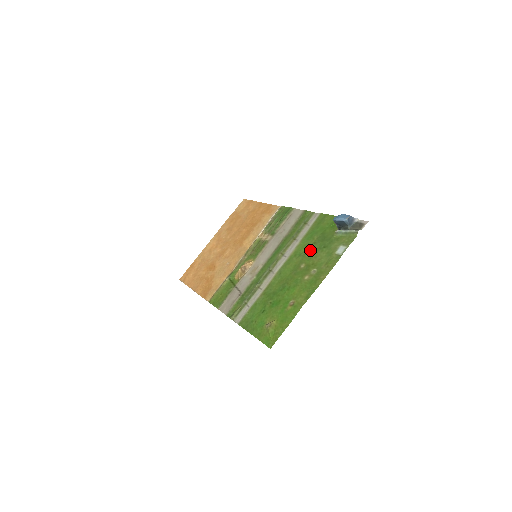
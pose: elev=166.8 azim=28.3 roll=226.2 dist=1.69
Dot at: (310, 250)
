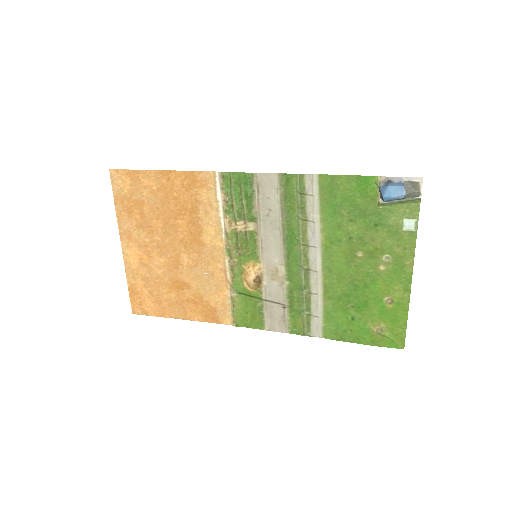
Dot at: (354, 233)
